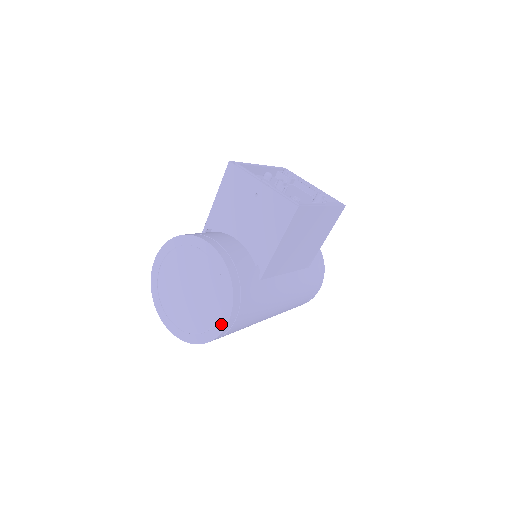
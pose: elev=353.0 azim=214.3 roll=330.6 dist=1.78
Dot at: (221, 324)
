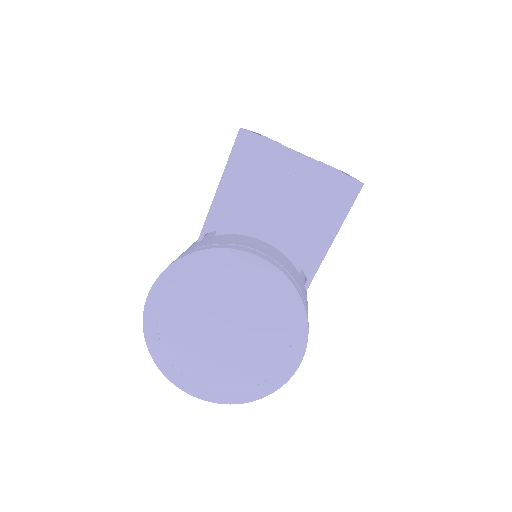
Dot at: (290, 366)
